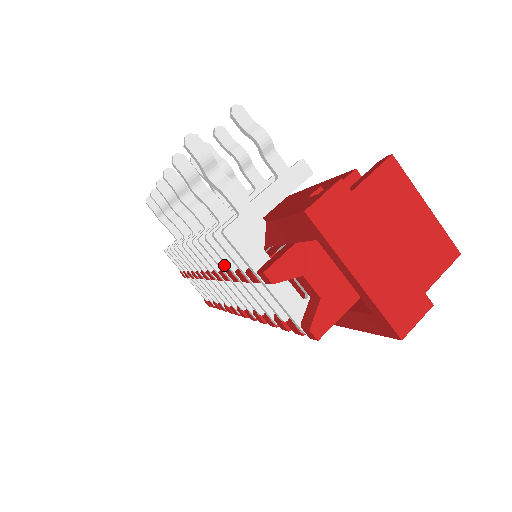
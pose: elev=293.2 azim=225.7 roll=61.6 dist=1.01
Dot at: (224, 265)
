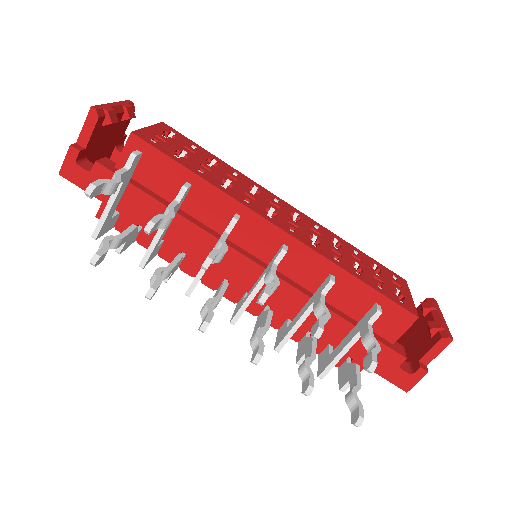
Dot at: occluded
